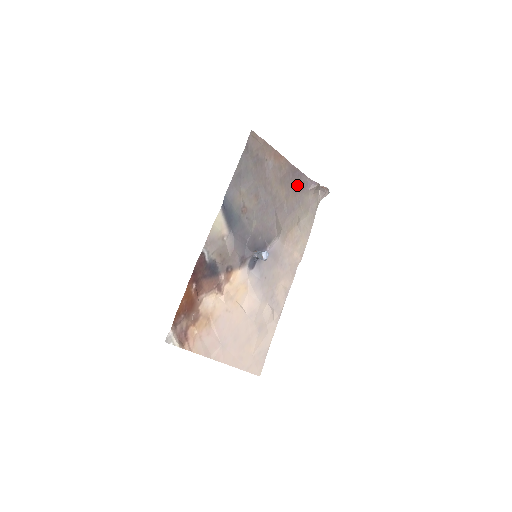
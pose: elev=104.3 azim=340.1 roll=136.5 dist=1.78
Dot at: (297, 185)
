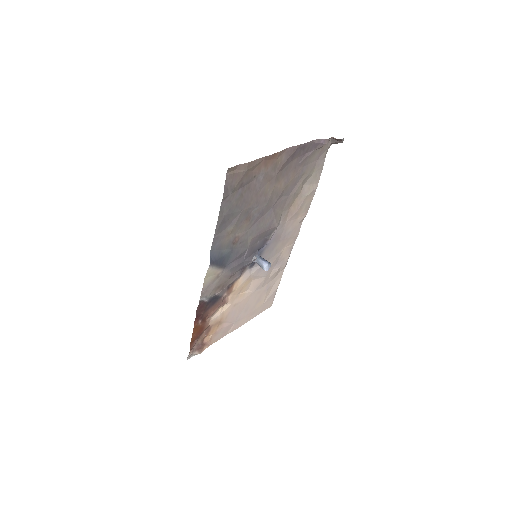
Dot at: (299, 158)
